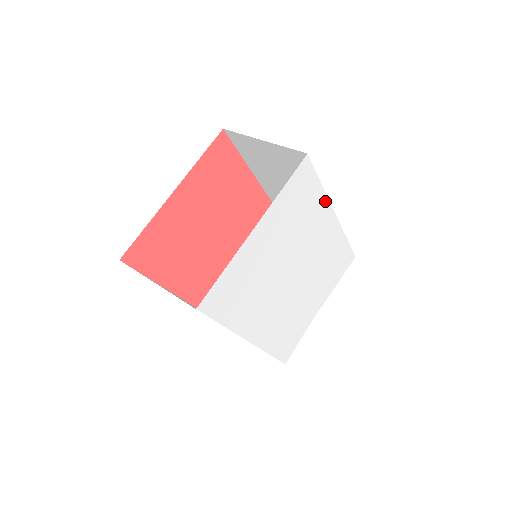
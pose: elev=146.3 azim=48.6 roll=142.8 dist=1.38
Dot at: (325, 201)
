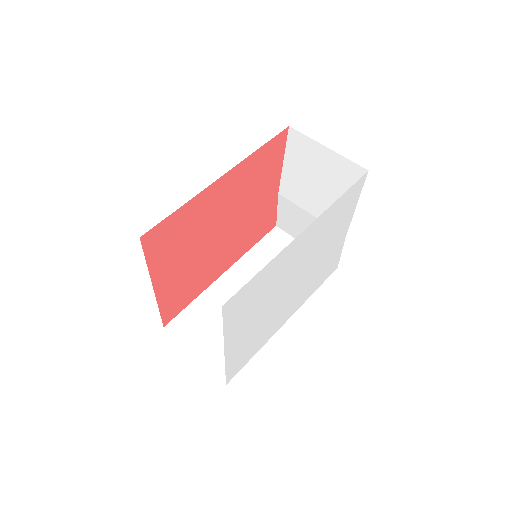
Dot at: (278, 256)
